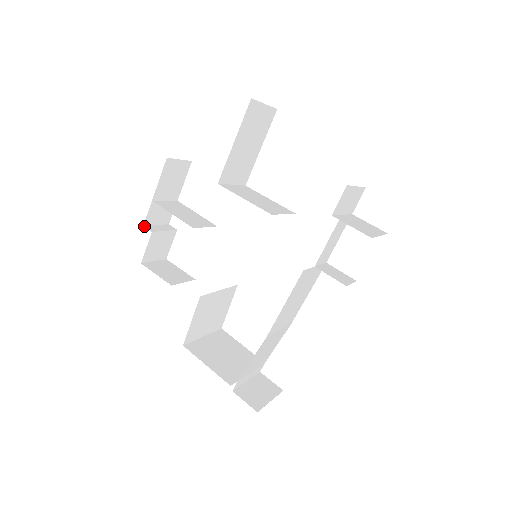
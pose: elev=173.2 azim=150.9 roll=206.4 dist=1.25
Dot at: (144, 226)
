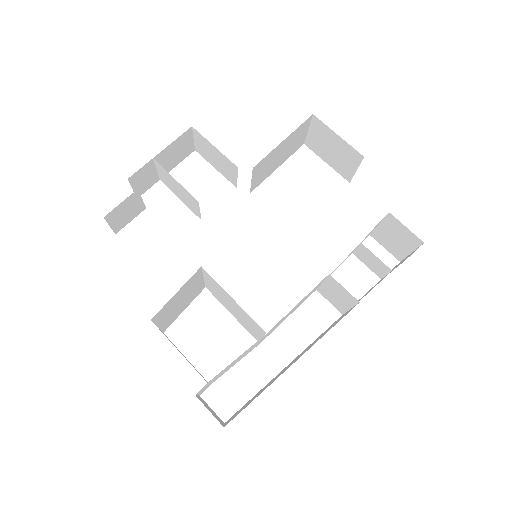
Dot at: (129, 179)
